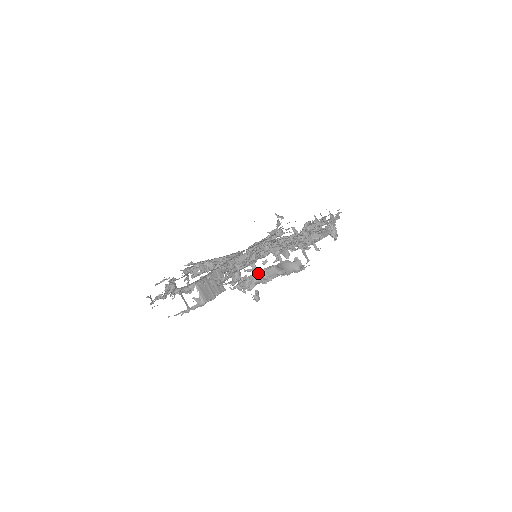
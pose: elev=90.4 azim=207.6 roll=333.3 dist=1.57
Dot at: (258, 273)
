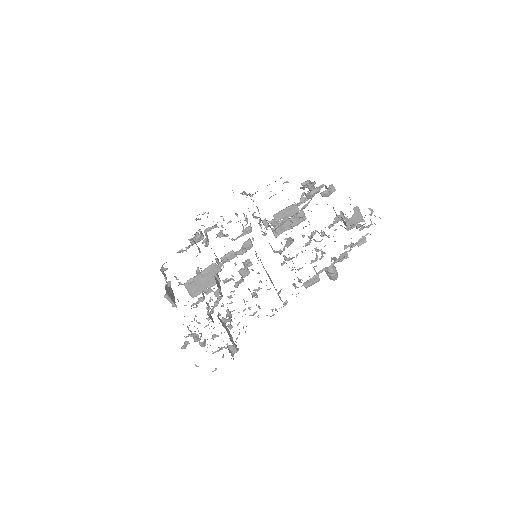
Dot at: occluded
